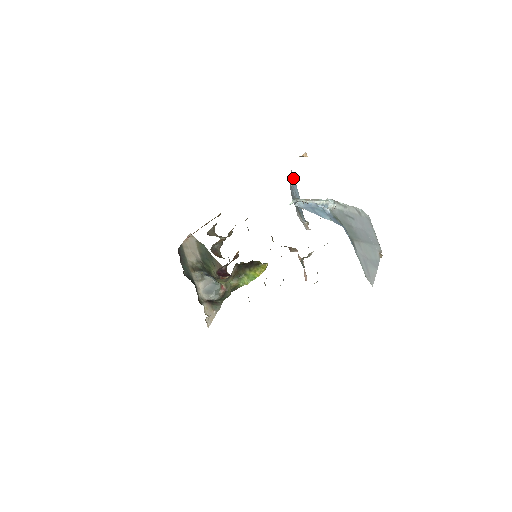
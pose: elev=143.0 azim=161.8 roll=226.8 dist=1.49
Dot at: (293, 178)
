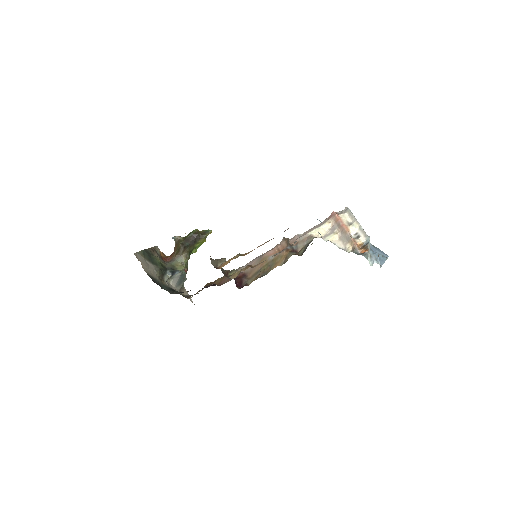
Dot at: occluded
